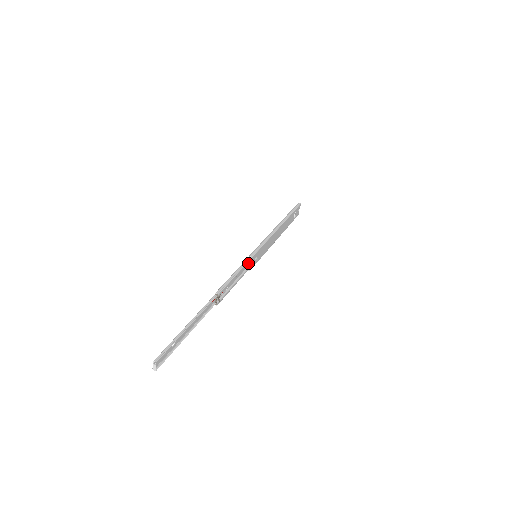
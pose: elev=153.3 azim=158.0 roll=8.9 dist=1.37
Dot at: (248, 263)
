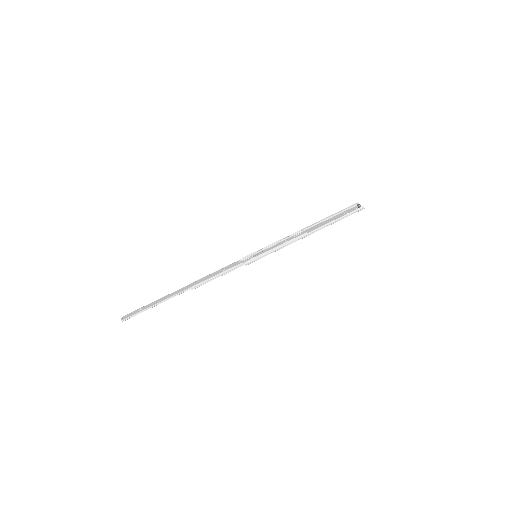
Dot at: (242, 263)
